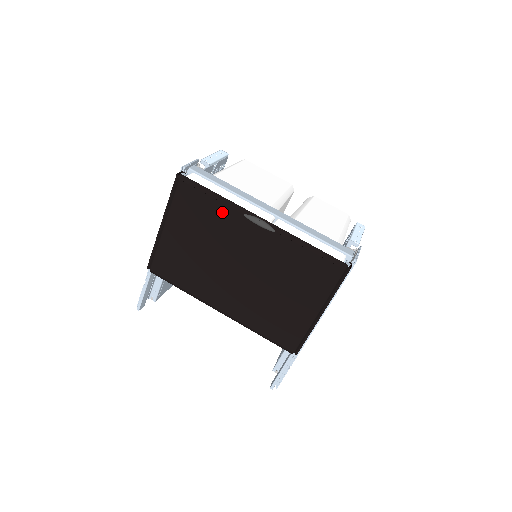
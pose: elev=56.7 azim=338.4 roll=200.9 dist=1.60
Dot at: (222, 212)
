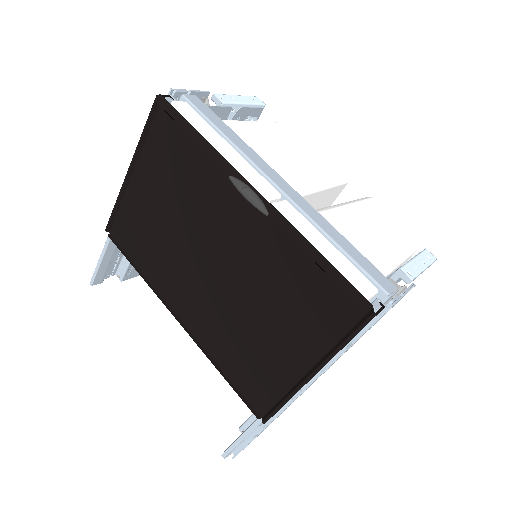
Dot at: (205, 167)
